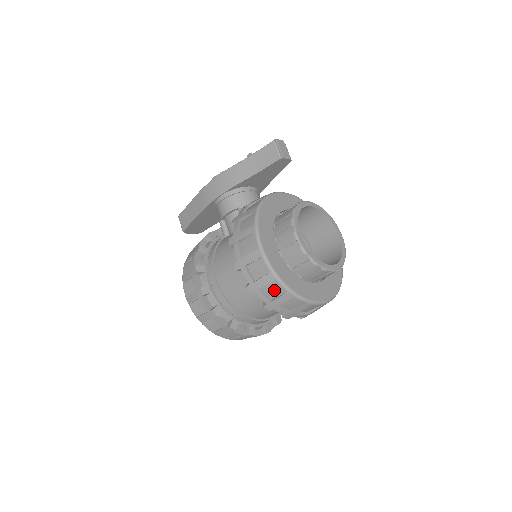
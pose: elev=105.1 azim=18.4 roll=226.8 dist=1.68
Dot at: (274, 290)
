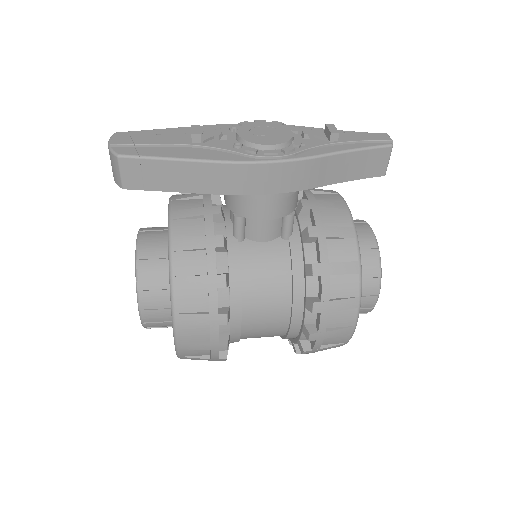
Dot at: occluded
